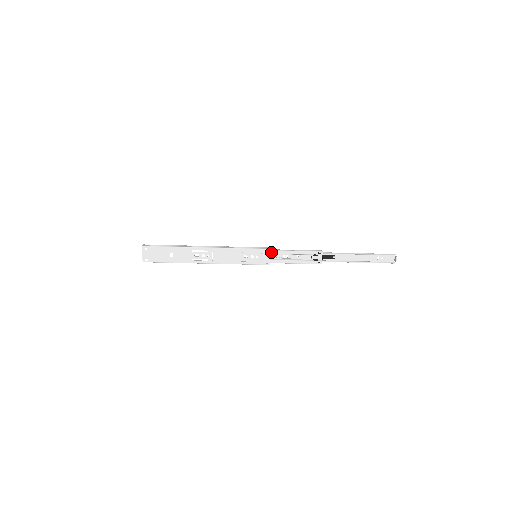
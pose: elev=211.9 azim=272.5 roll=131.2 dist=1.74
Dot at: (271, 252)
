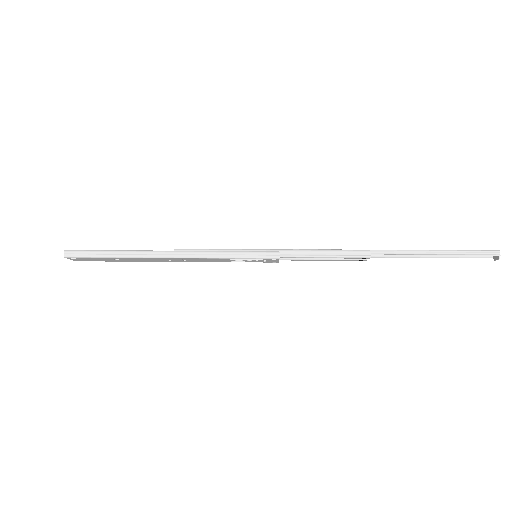
Dot at: occluded
